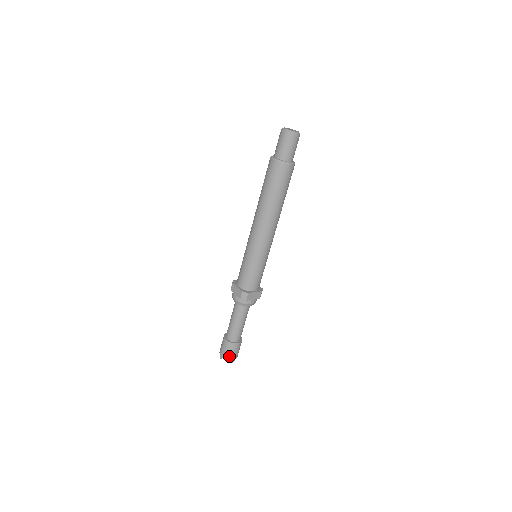
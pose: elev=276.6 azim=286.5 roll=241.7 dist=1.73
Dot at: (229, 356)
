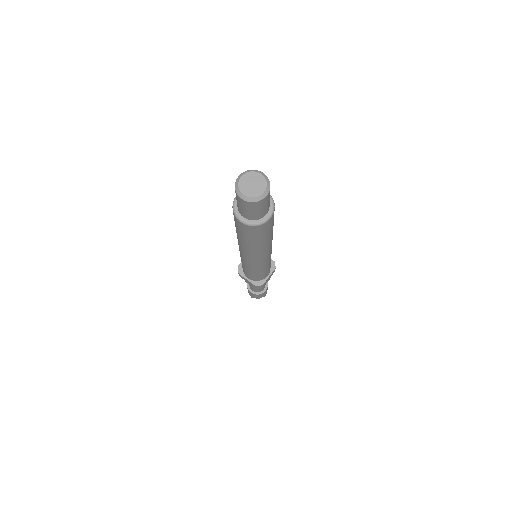
Dot at: (260, 297)
